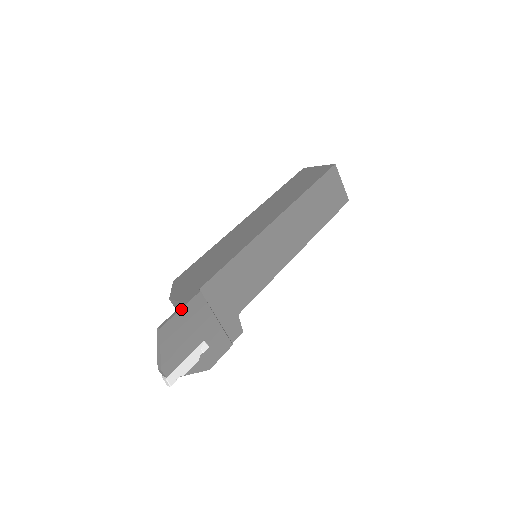
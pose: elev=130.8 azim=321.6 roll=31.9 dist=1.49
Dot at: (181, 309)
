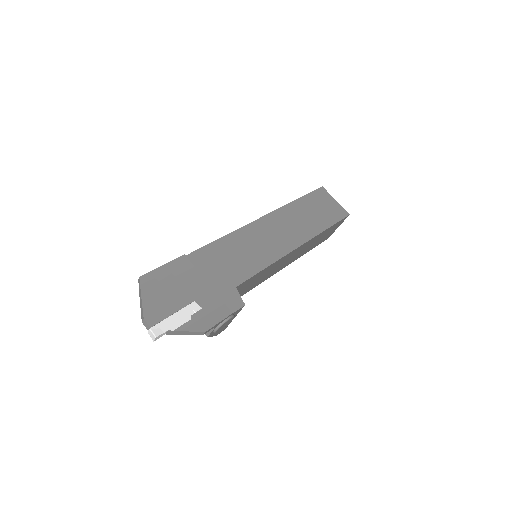
Dot at: (163, 265)
